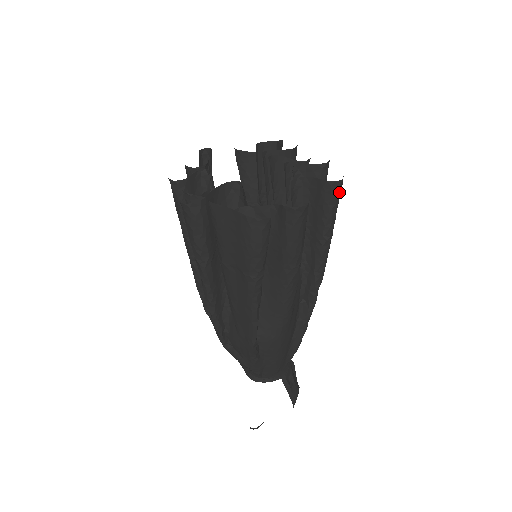
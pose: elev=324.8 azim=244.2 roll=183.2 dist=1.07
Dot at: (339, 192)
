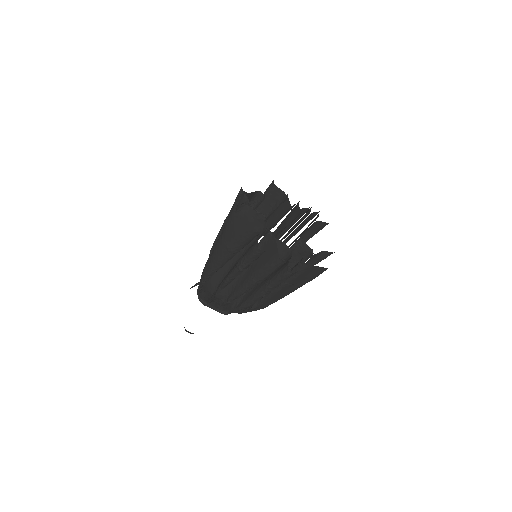
Dot at: occluded
